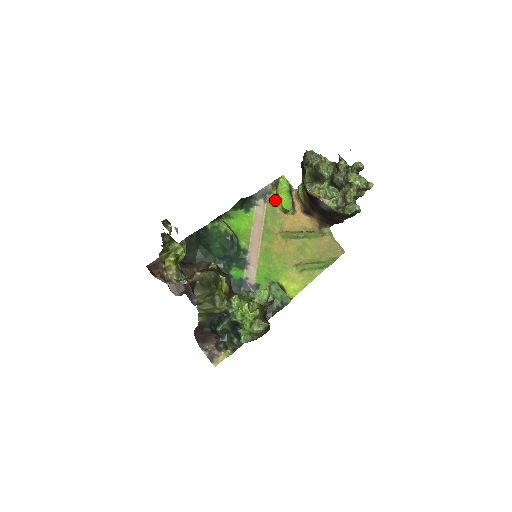
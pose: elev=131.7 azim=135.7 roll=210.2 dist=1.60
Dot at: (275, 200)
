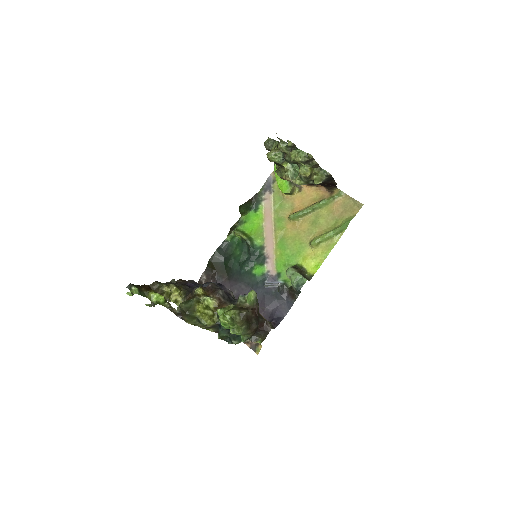
Dot at: occluded
